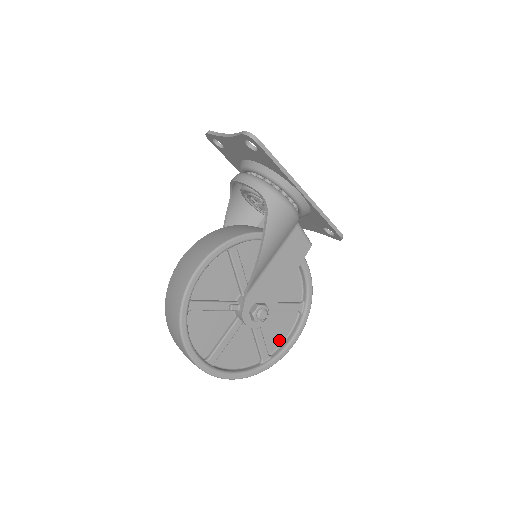
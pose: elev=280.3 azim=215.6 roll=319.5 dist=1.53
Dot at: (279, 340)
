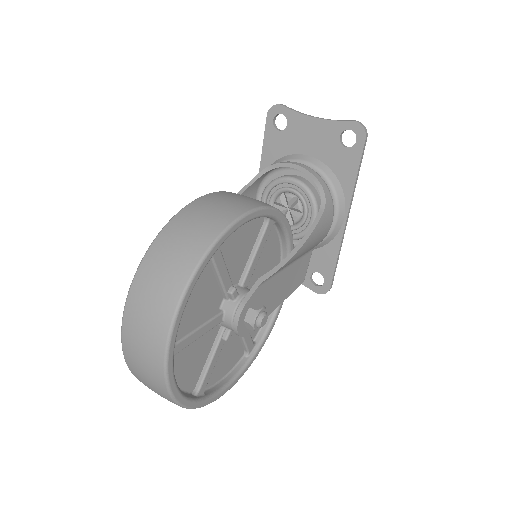
Dot at: (217, 376)
